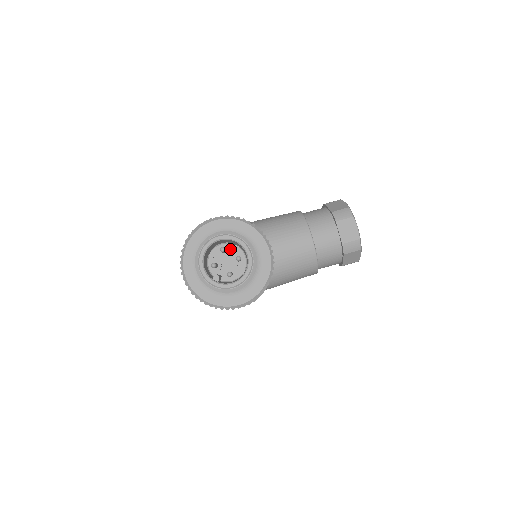
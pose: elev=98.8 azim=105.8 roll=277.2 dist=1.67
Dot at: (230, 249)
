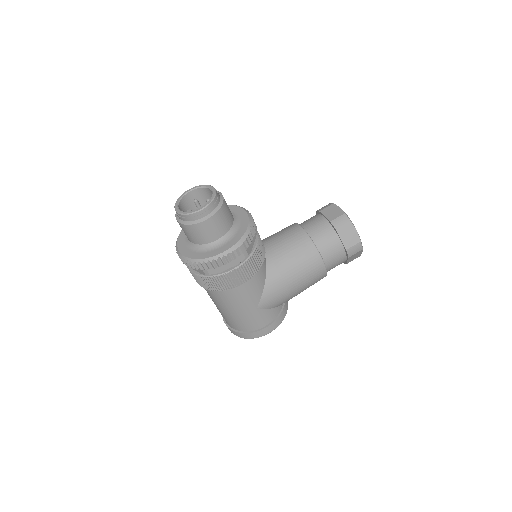
Dot at: occluded
